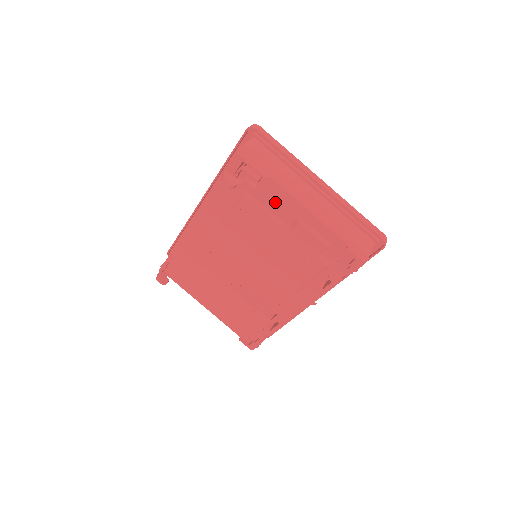
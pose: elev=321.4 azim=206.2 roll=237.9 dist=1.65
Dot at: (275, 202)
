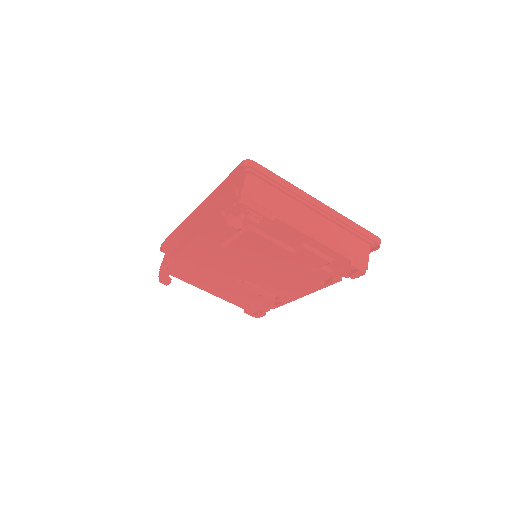
Dot at: (280, 233)
